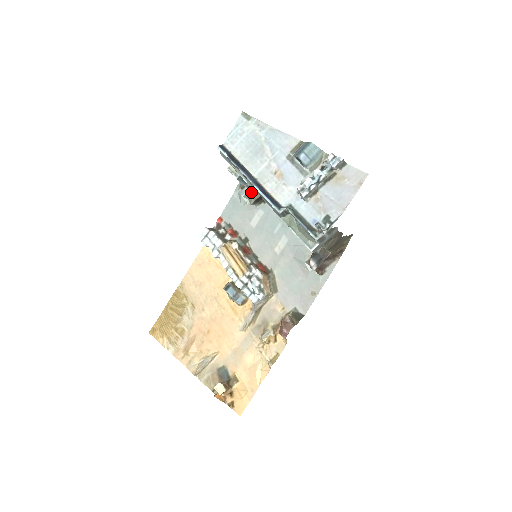
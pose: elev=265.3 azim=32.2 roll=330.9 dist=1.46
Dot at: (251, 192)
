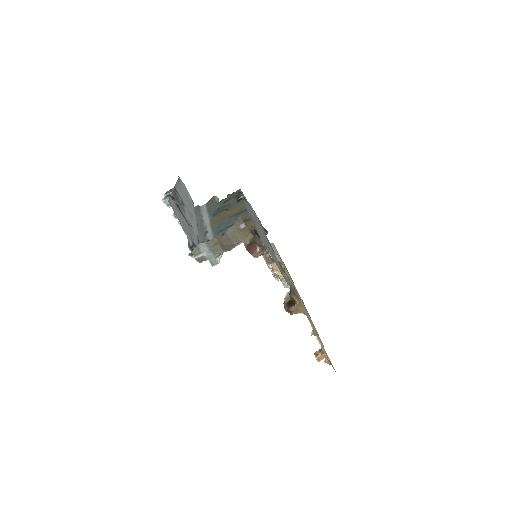
Dot at: occluded
